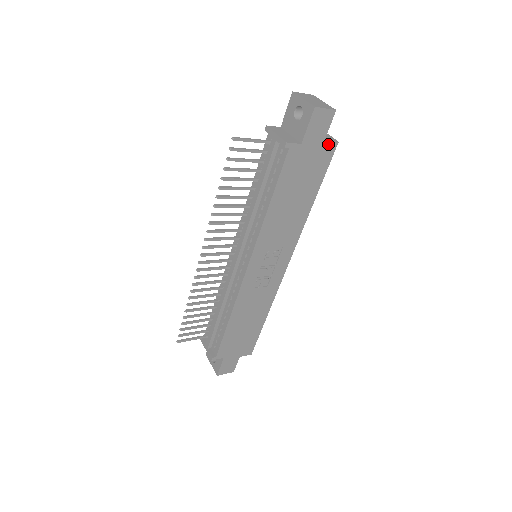
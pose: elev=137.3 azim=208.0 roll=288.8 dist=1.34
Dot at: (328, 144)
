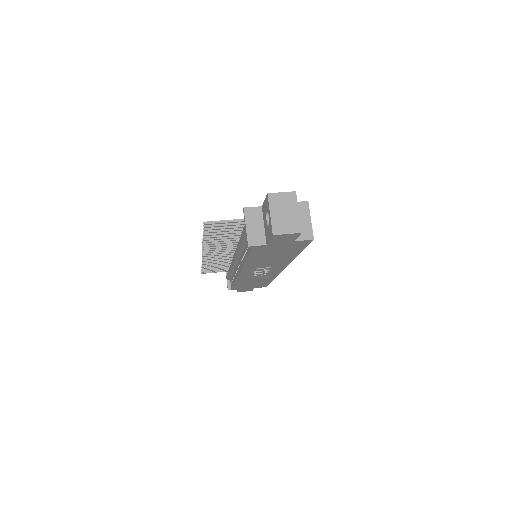
Dot at: (301, 241)
